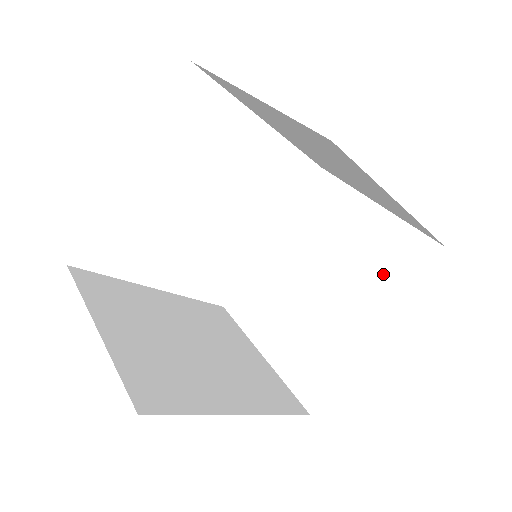
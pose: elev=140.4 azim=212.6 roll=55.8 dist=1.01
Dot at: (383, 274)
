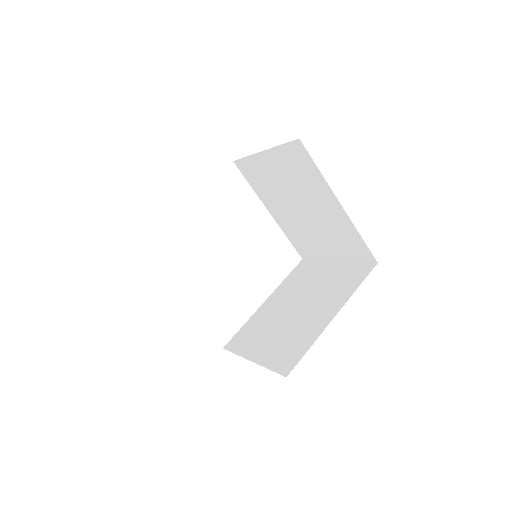
Dot at: (341, 287)
